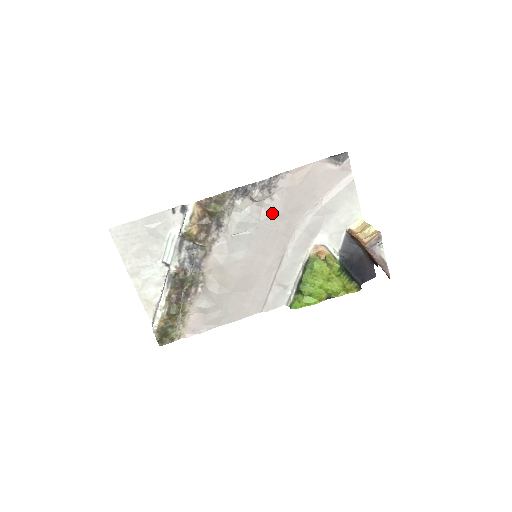
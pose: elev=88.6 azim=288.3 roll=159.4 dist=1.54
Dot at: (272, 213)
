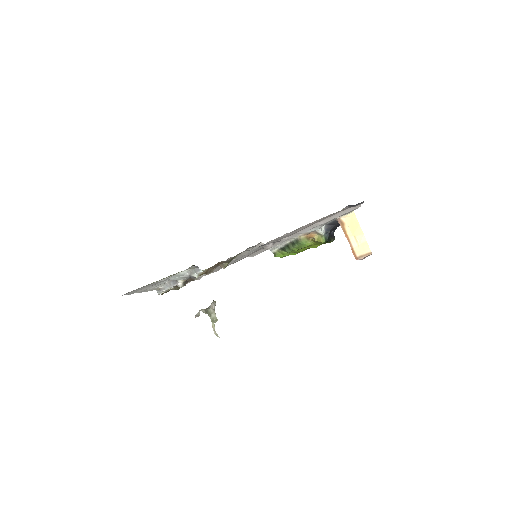
Dot at: occluded
